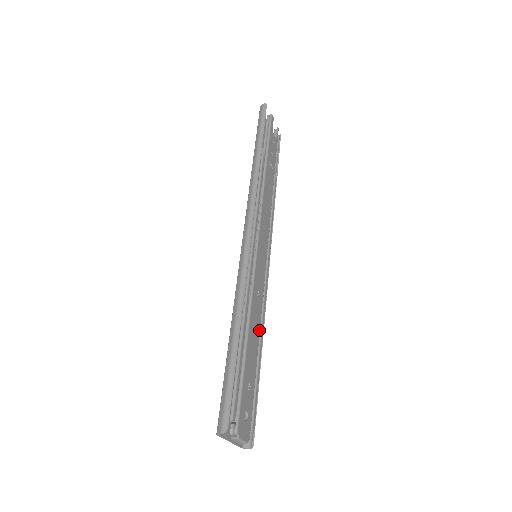
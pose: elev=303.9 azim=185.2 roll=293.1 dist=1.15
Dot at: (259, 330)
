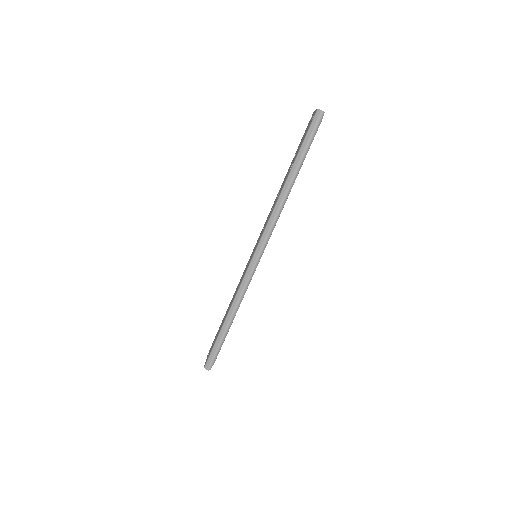
Dot at: occluded
